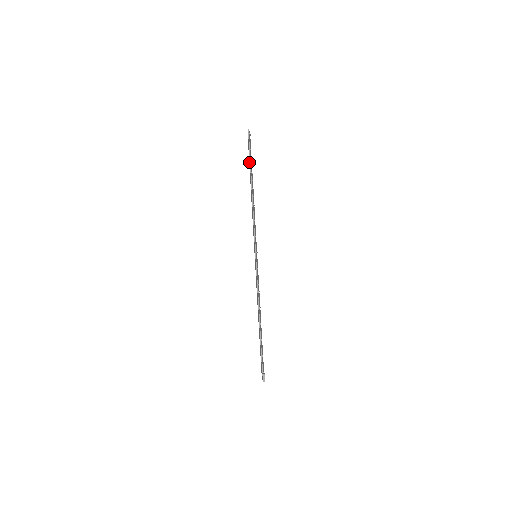
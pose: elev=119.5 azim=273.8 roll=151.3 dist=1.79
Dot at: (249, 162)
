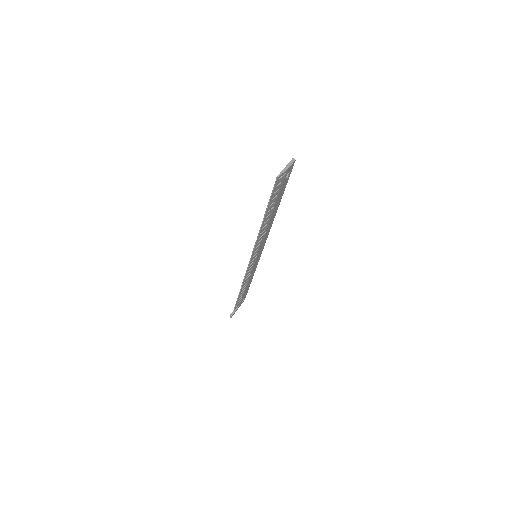
Dot at: occluded
